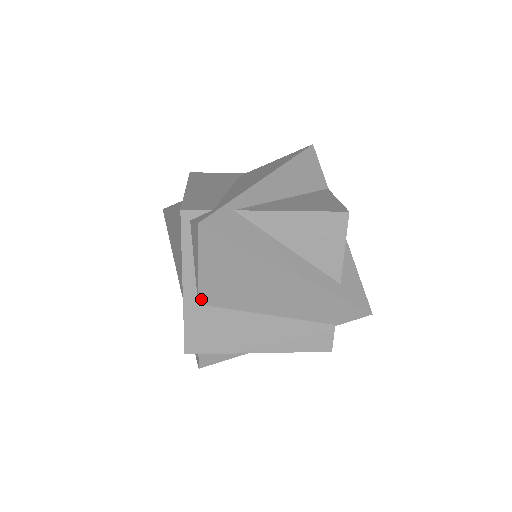
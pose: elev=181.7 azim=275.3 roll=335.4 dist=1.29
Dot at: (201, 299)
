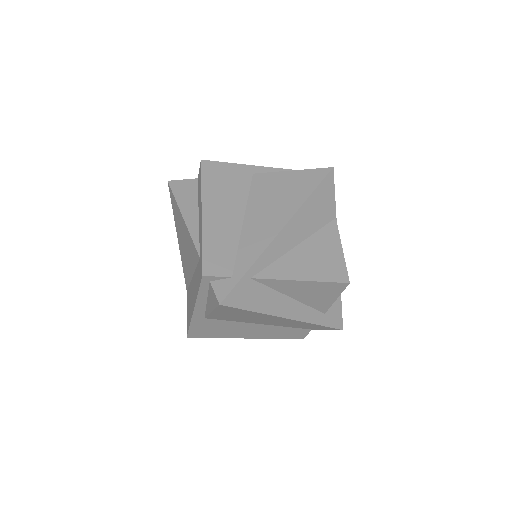
Dot at: (208, 317)
